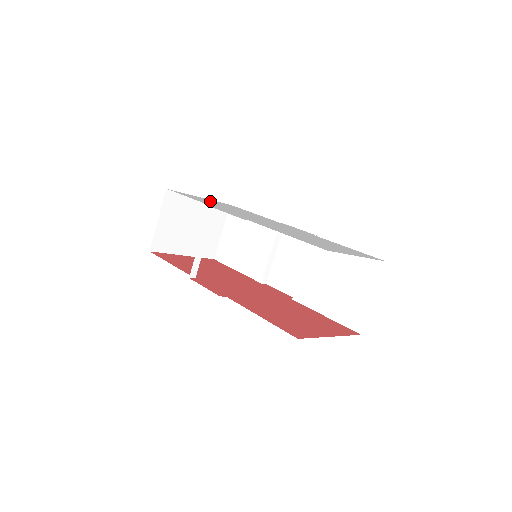
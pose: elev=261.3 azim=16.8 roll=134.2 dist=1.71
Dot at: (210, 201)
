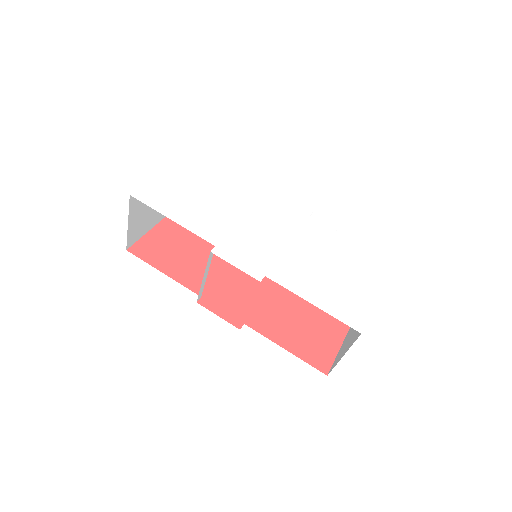
Dot at: (183, 187)
